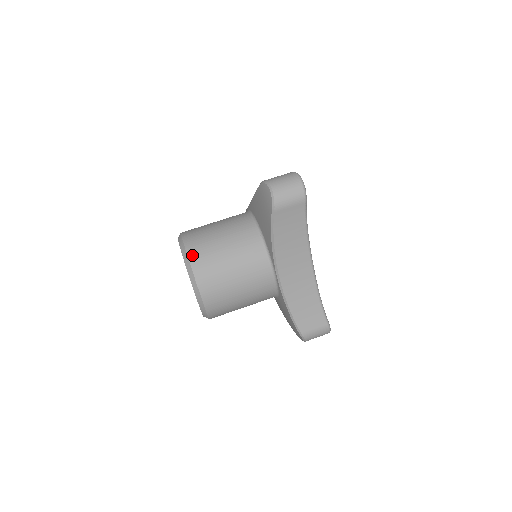
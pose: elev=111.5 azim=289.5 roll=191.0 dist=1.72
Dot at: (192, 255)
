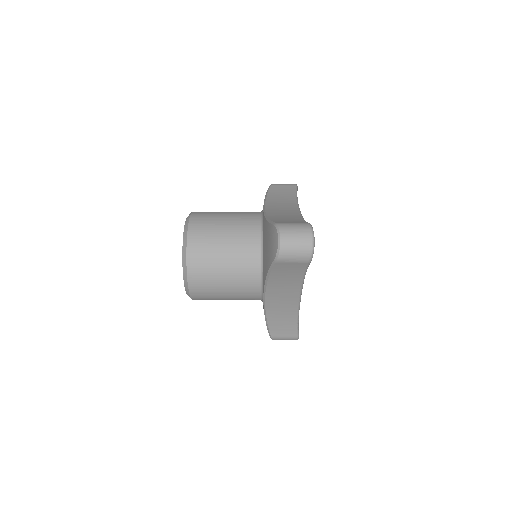
Dot at: (191, 255)
